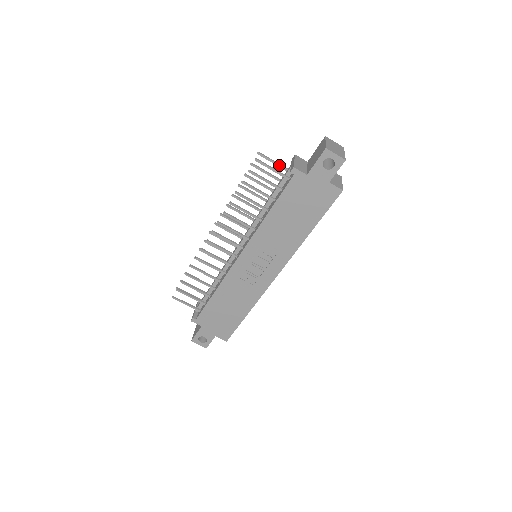
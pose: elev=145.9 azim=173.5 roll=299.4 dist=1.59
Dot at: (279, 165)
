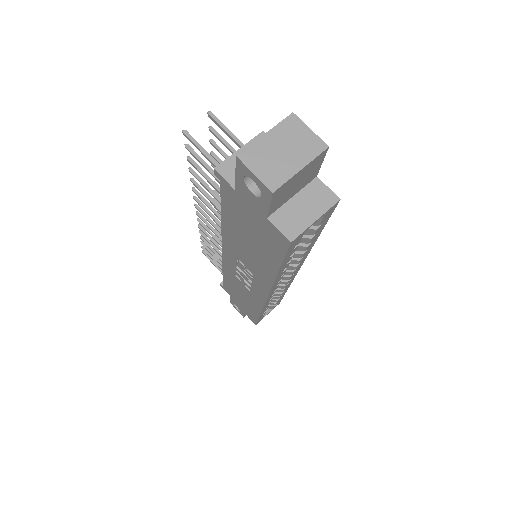
Dot at: (238, 144)
